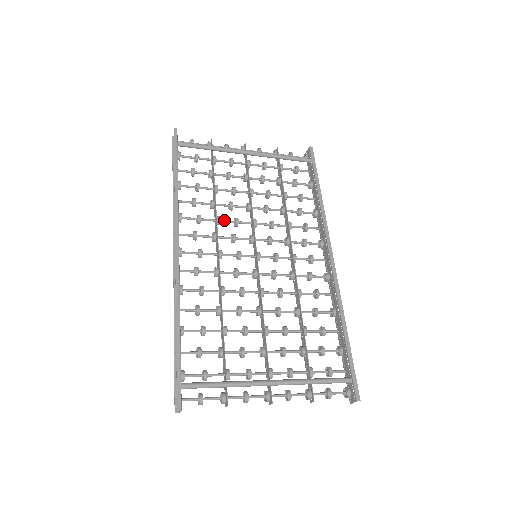
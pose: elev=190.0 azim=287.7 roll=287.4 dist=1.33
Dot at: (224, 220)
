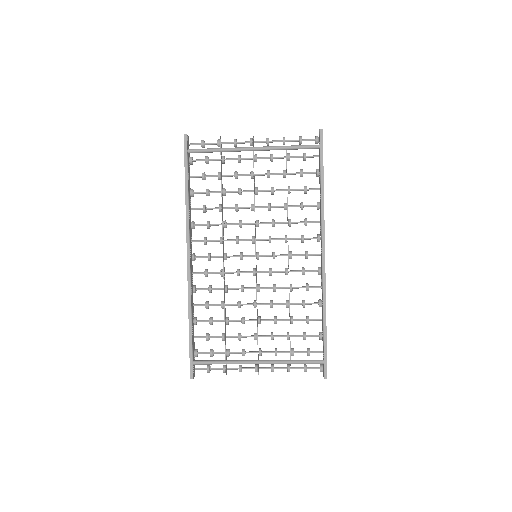
Dot at: (230, 224)
